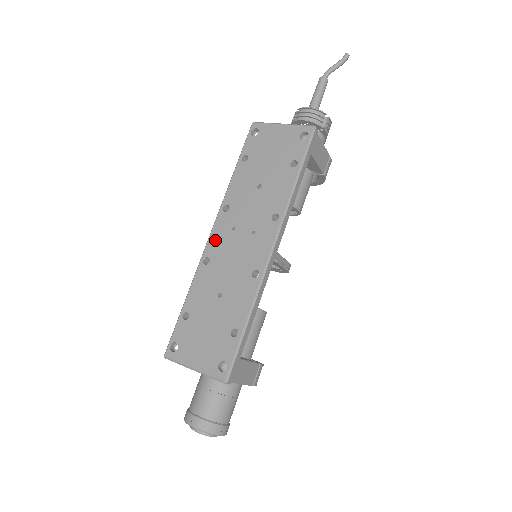
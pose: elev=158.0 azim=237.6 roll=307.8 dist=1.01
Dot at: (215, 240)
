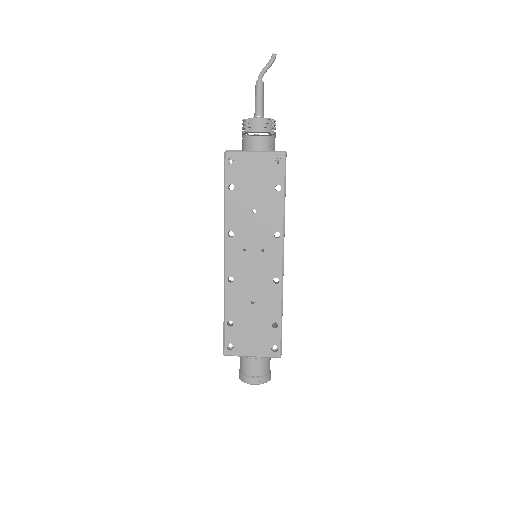
Dot at: (231, 262)
